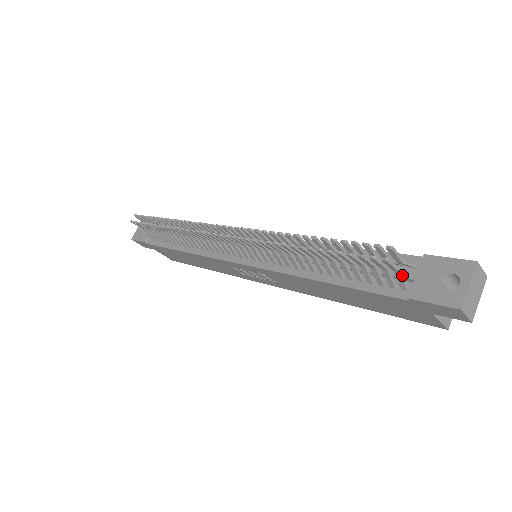
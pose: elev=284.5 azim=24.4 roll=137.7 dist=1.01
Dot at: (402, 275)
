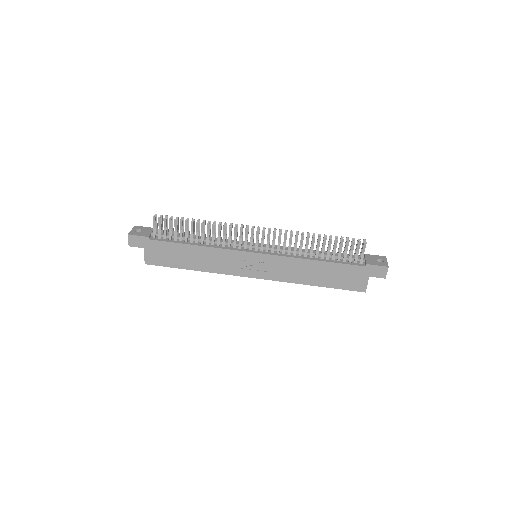
Dot at: occluded
